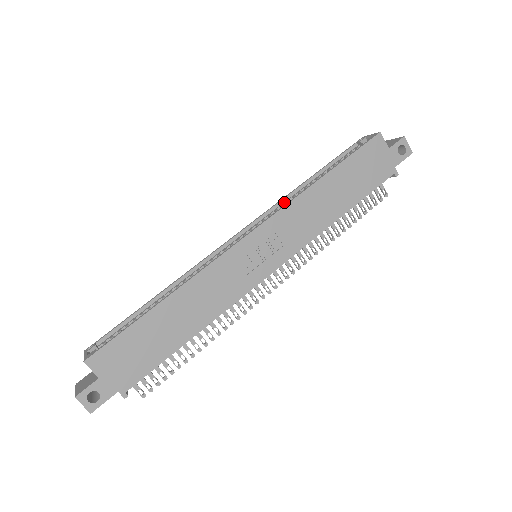
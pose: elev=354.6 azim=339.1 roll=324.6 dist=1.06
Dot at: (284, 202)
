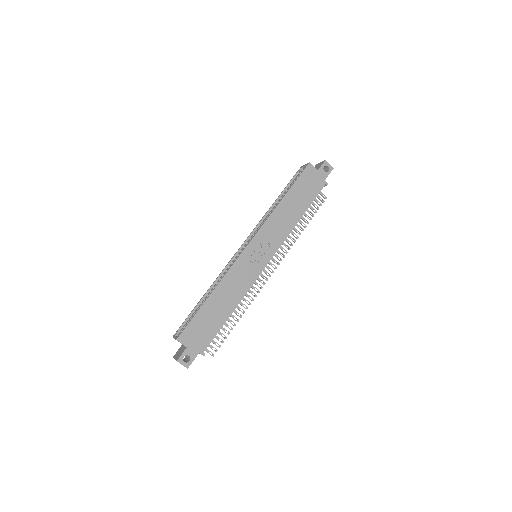
Dot at: (264, 220)
